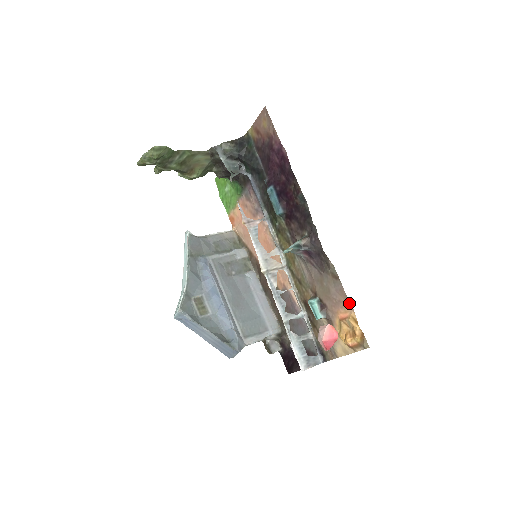
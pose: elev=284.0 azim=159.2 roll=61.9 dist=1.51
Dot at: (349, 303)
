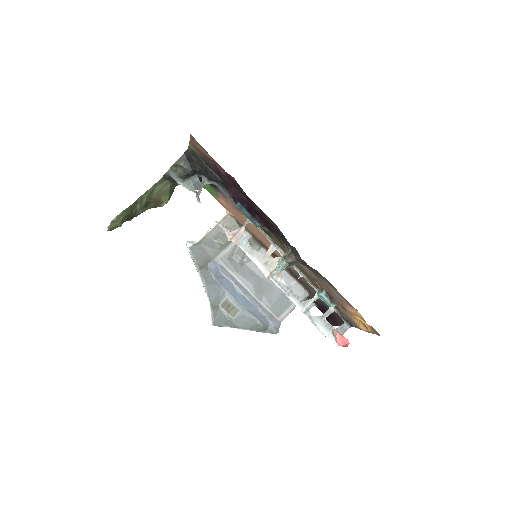
Dot at: (351, 306)
